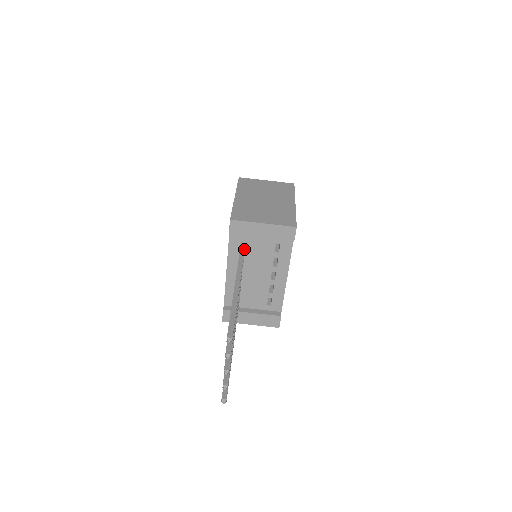
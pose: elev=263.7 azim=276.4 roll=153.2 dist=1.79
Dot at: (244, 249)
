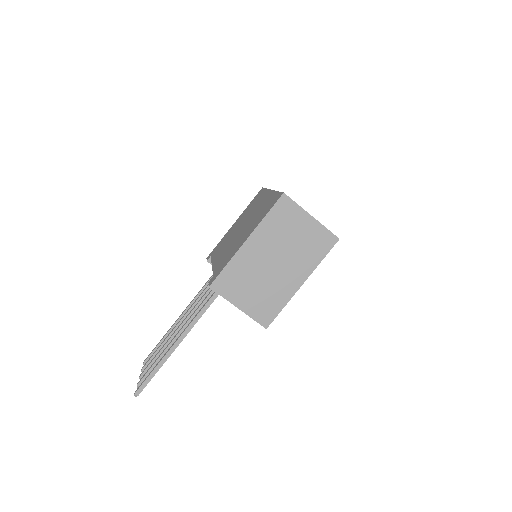
Dot at: occluded
